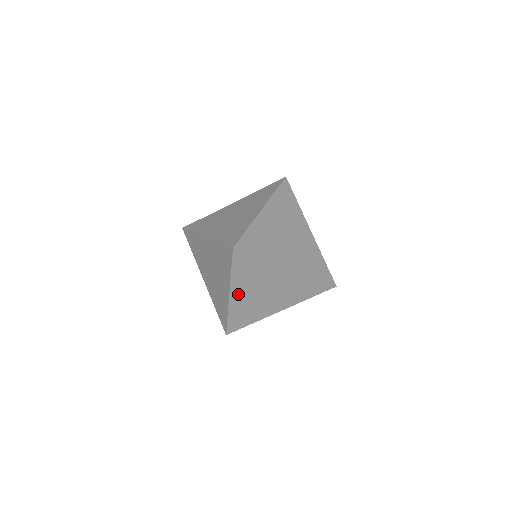
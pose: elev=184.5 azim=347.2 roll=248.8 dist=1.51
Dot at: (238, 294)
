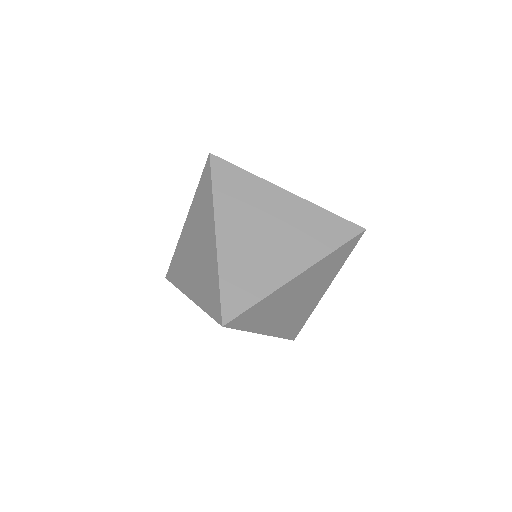
Dot at: (228, 232)
